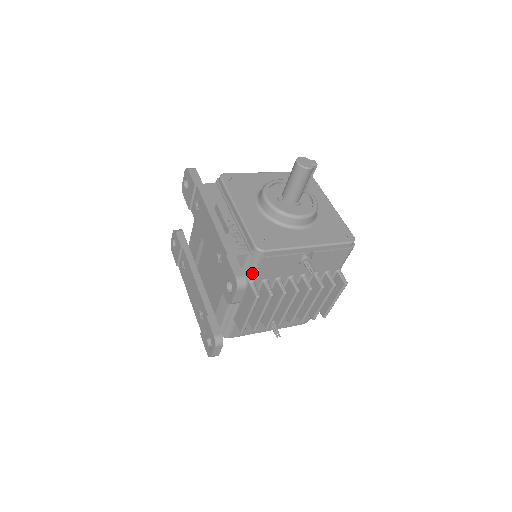
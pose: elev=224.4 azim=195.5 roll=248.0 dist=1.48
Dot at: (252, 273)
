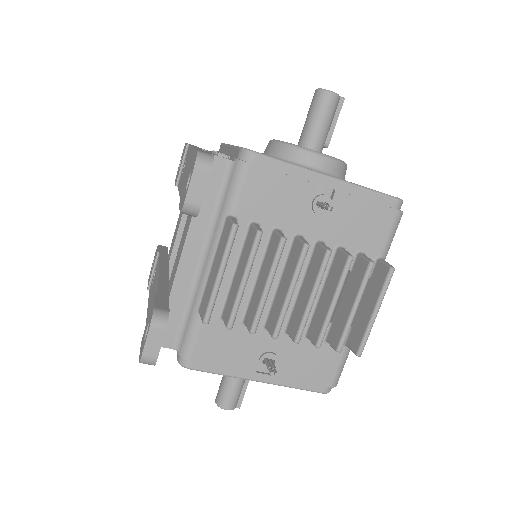
Dot at: (233, 197)
